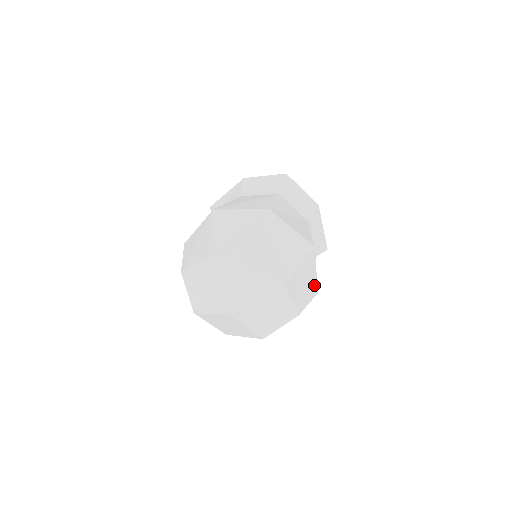
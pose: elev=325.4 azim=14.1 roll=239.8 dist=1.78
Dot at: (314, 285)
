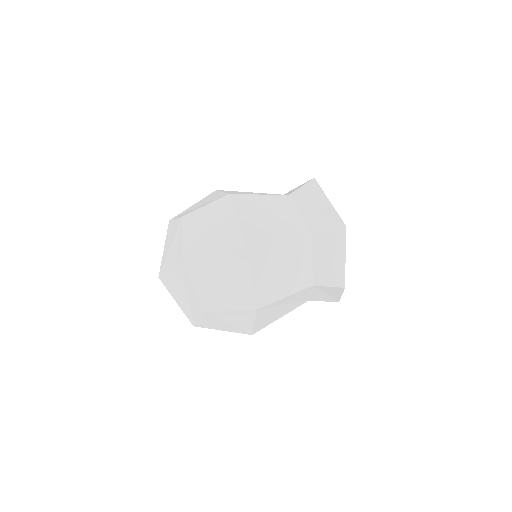
Dot at: (248, 295)
